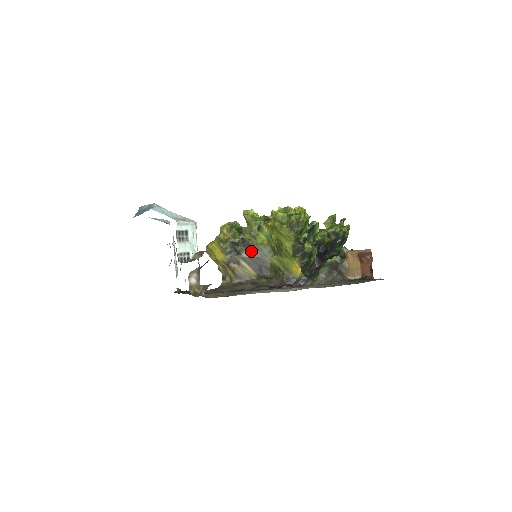
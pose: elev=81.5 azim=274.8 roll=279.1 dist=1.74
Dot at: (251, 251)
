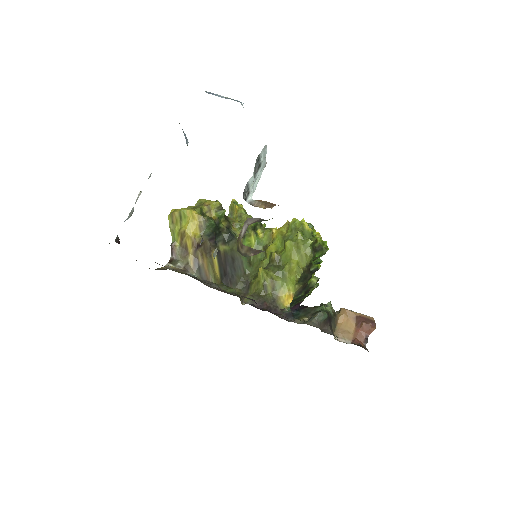
Dot at: (230, 248)
